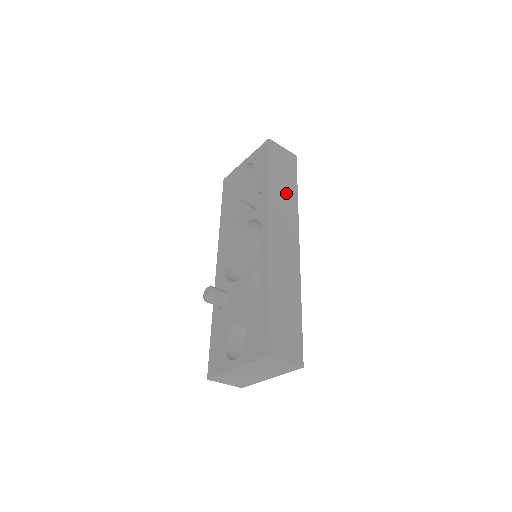
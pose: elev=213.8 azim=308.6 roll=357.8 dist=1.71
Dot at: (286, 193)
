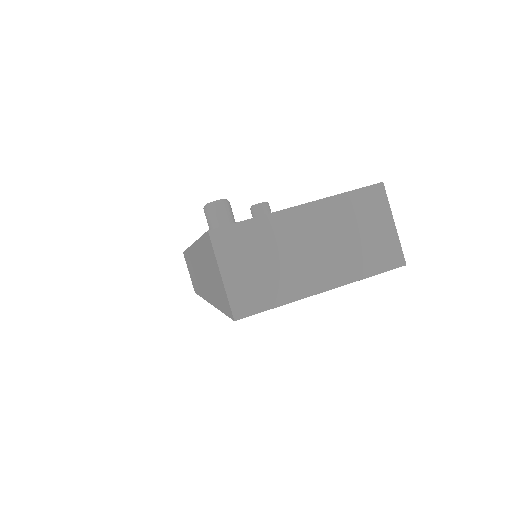
Dot at: occluded
